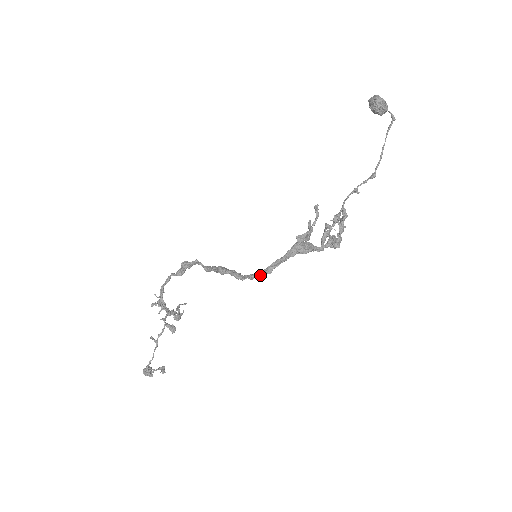
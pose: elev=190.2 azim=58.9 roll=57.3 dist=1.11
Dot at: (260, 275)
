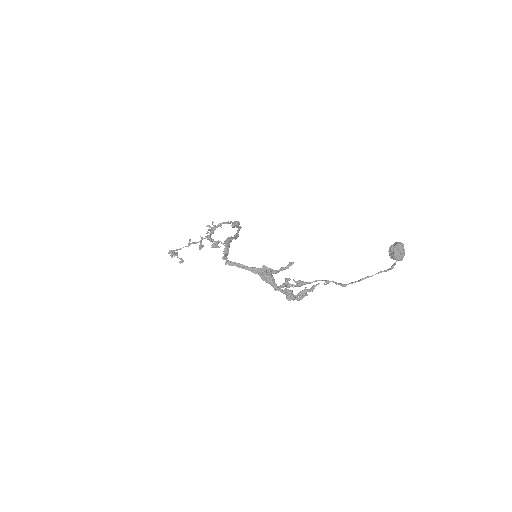
Dot at: (226, 261)
